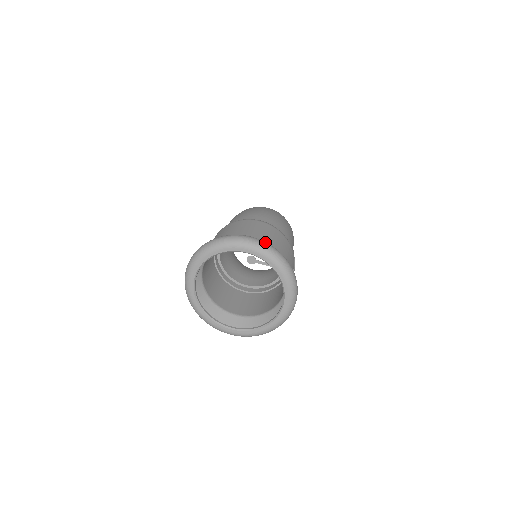
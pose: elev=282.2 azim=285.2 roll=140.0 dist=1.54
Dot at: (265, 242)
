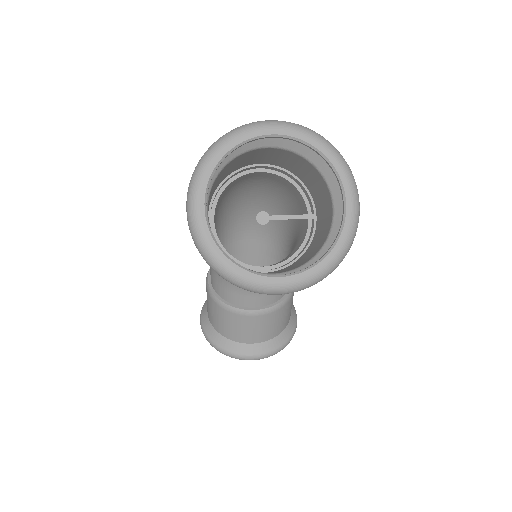
Dot at: occluded
